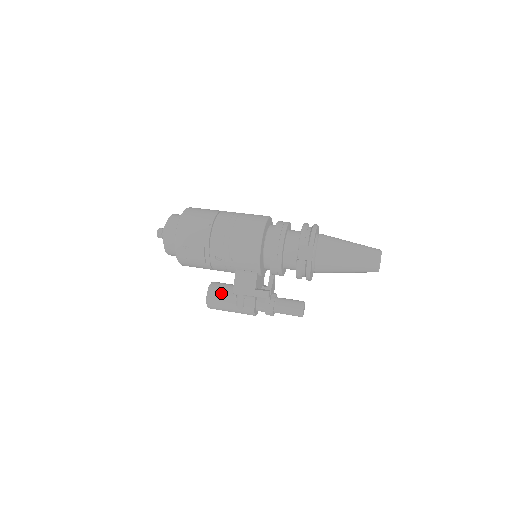
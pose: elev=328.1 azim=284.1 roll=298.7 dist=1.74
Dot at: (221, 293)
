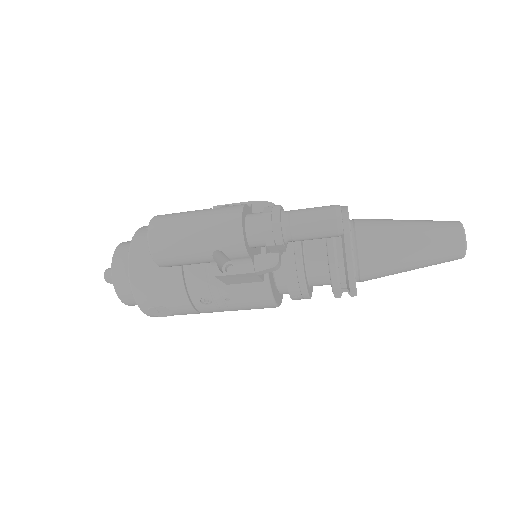
Dot at: occluded
